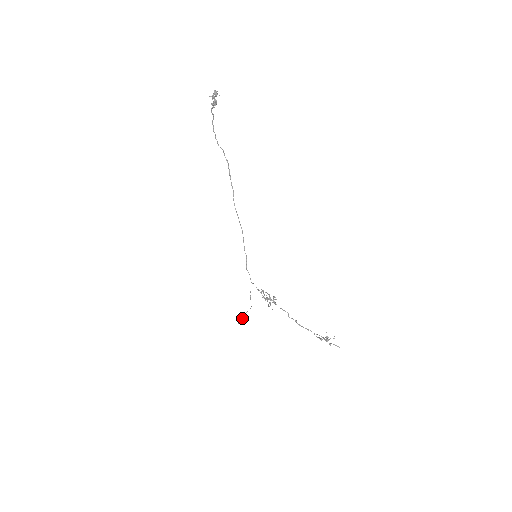
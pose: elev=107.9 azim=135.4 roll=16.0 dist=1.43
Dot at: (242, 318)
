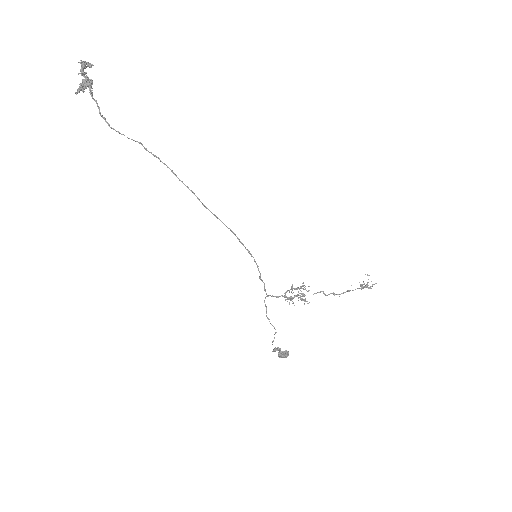
Dot at: (279, 351)
